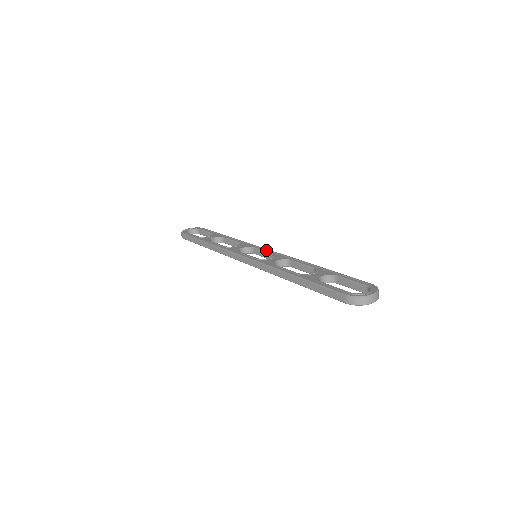
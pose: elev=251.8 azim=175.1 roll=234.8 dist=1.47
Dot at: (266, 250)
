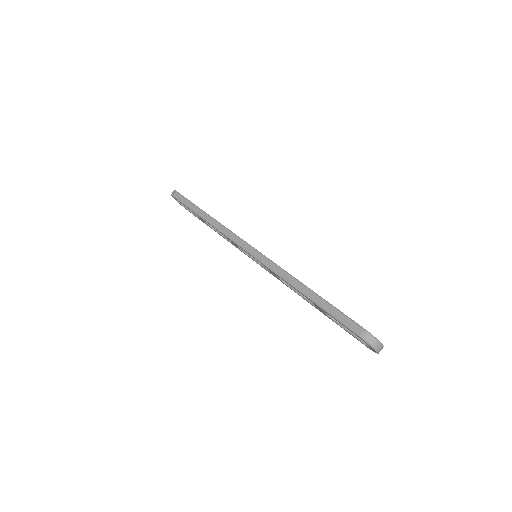
Dot at: occluded
